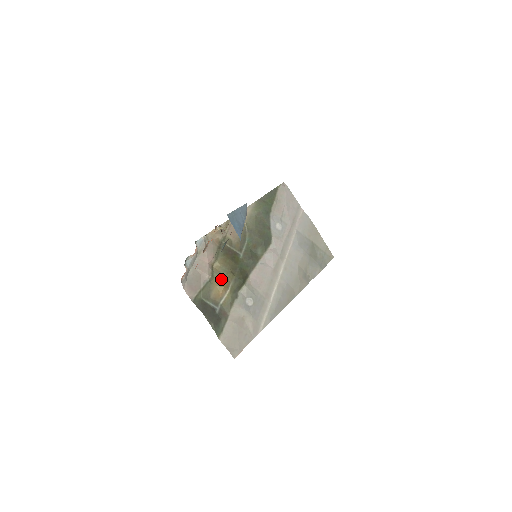
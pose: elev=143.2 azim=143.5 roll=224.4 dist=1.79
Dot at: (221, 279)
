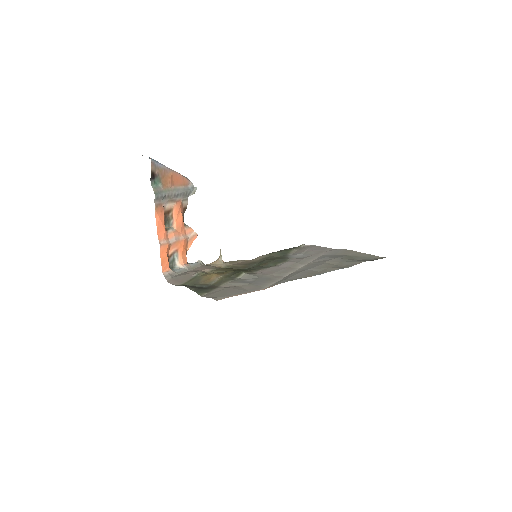
Dot at: (213, 273)
